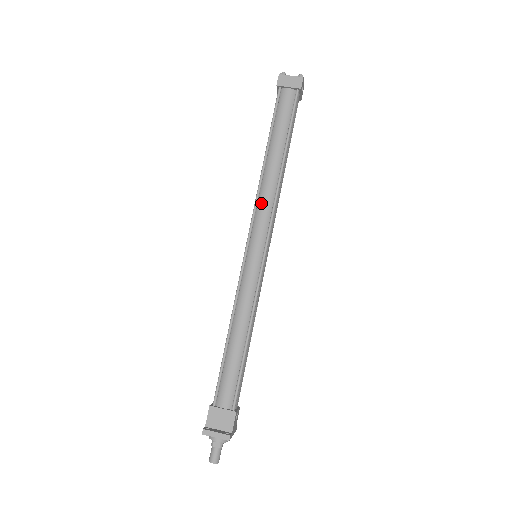
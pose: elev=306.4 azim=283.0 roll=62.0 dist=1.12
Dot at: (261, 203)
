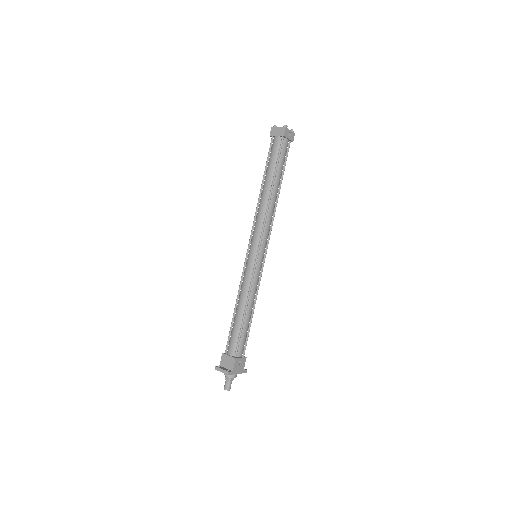
Dot at: (257, 220)
